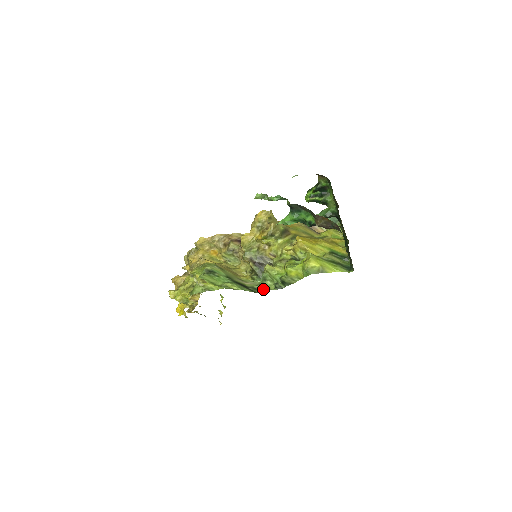
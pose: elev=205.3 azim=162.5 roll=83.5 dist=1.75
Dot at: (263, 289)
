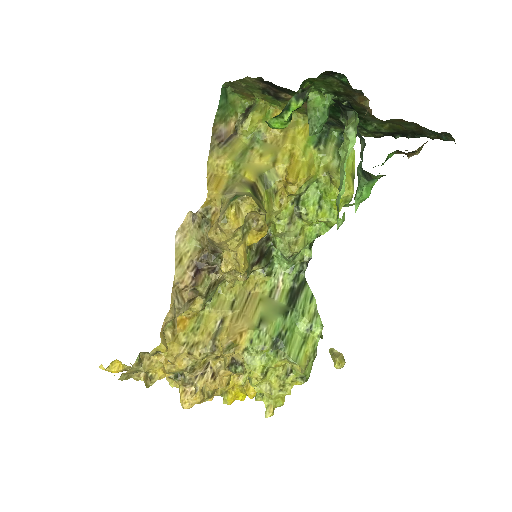
Dot at: (302, 266)
